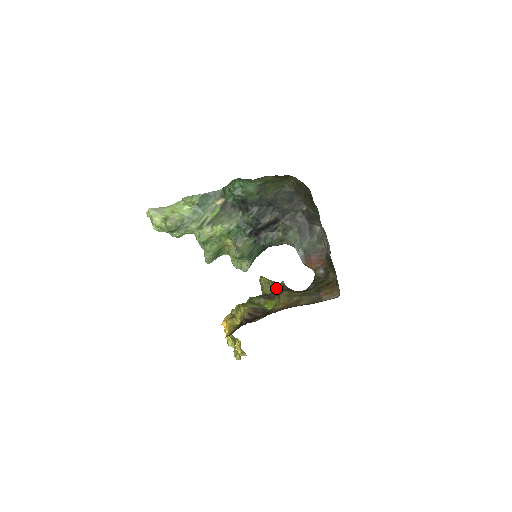
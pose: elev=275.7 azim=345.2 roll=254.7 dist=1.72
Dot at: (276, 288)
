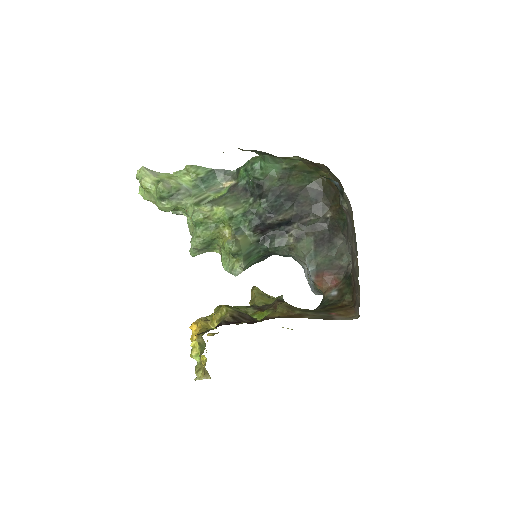
Dot at: (271, 302)
